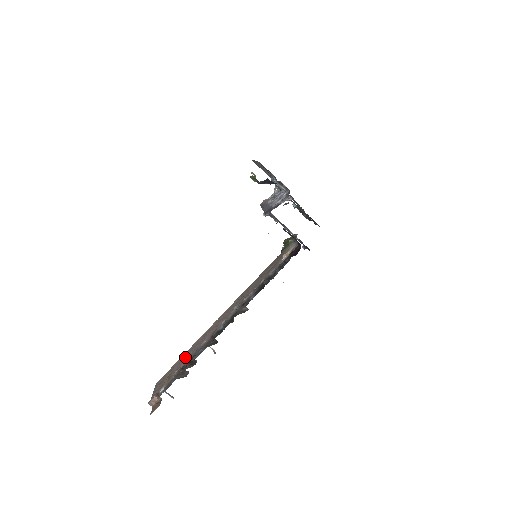
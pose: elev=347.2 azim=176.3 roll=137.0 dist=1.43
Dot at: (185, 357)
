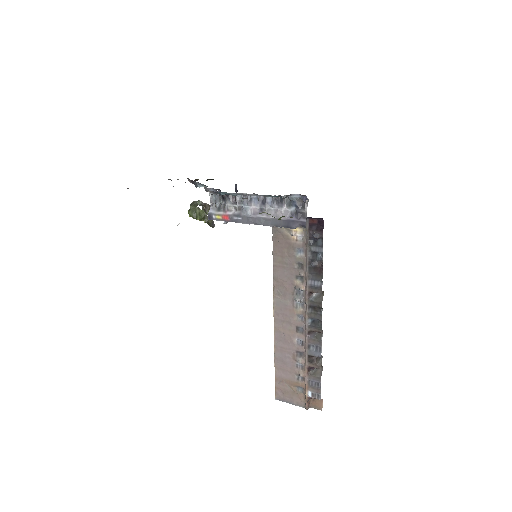
Dot at: (286, 364)
